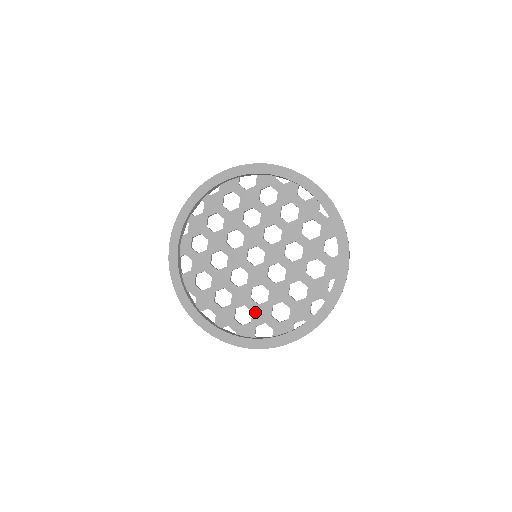
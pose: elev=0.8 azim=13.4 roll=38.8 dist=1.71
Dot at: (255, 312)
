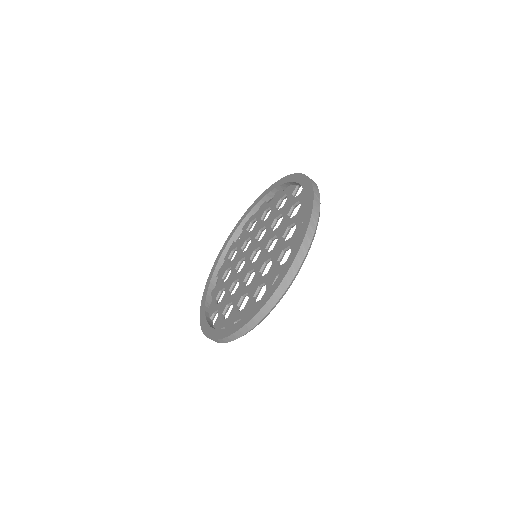
Dot at: (267, 280)
